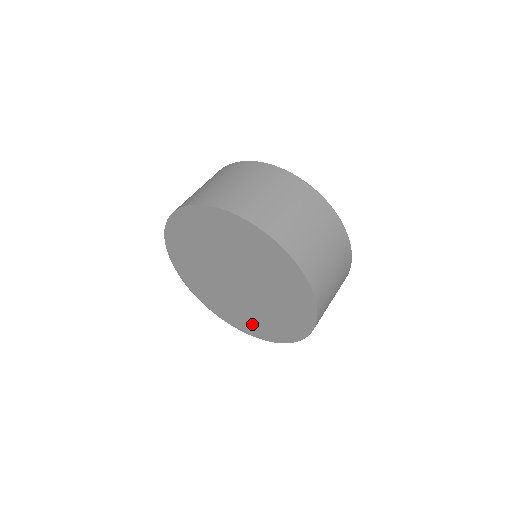
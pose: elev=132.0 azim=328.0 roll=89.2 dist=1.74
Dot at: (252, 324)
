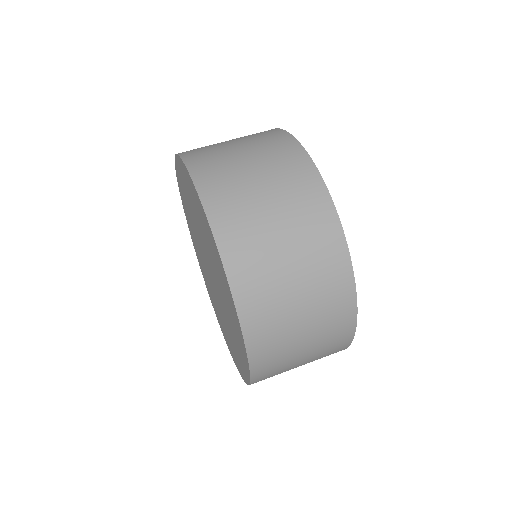
Dot at: occluded
